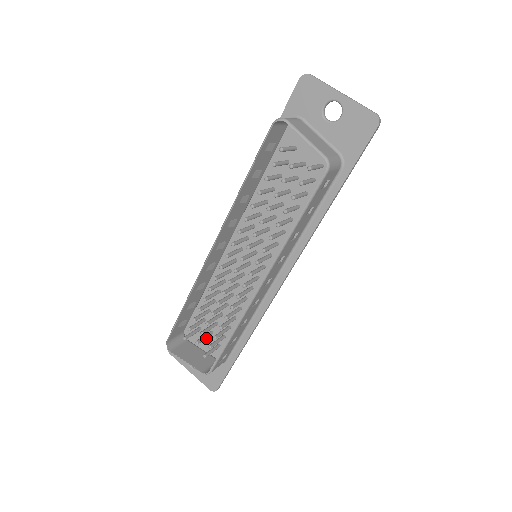
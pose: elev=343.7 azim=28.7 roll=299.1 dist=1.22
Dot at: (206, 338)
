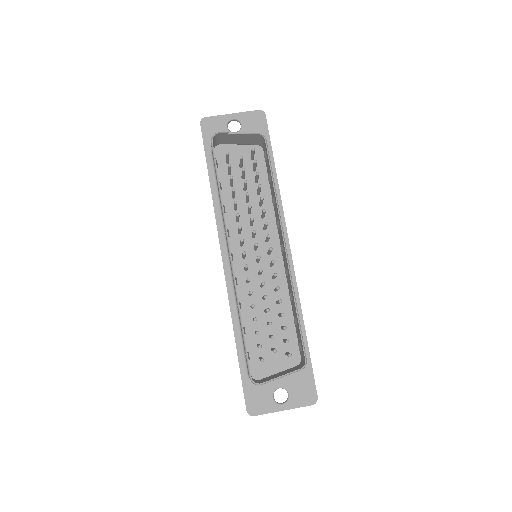
Dot at: (272, 360)
